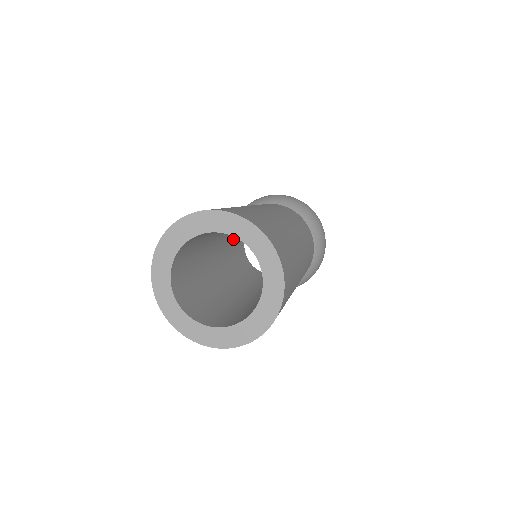
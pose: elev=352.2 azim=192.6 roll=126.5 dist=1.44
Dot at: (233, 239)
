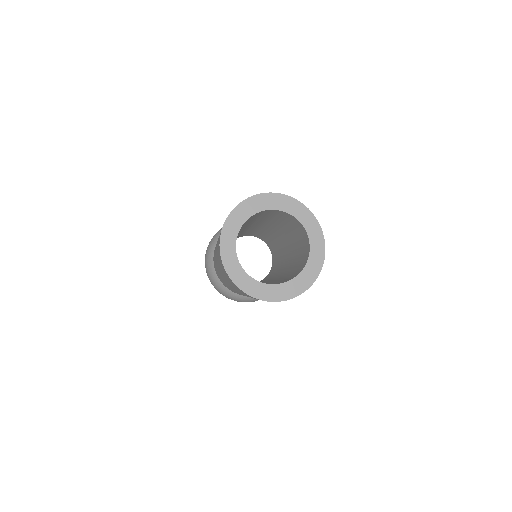
Dot at: occluded
